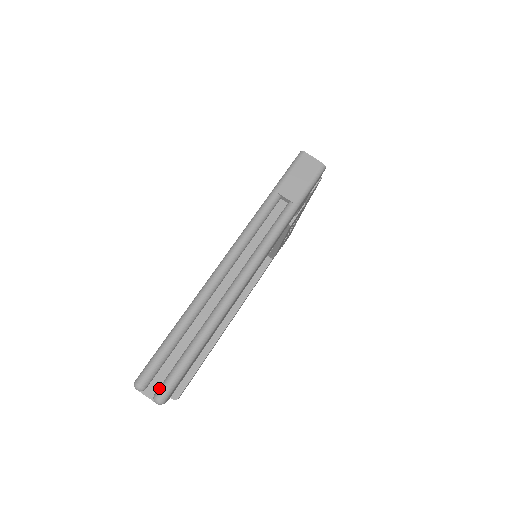
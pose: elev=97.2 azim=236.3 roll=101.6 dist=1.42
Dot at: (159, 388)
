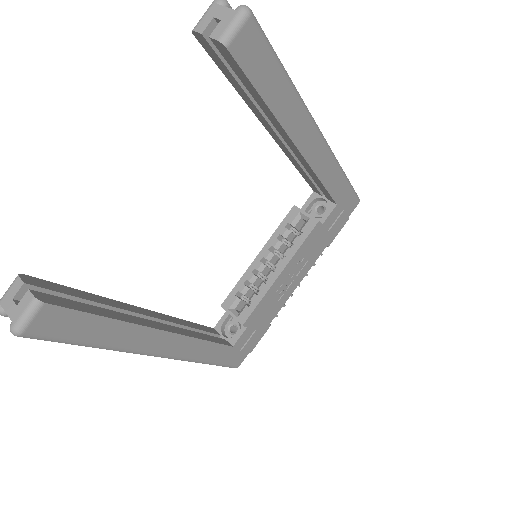
Dot at: occluded
